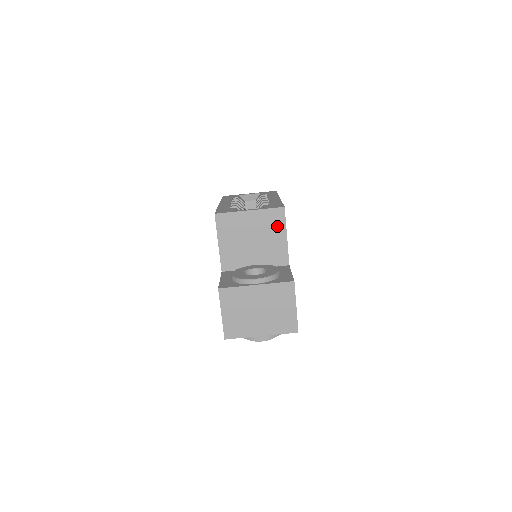
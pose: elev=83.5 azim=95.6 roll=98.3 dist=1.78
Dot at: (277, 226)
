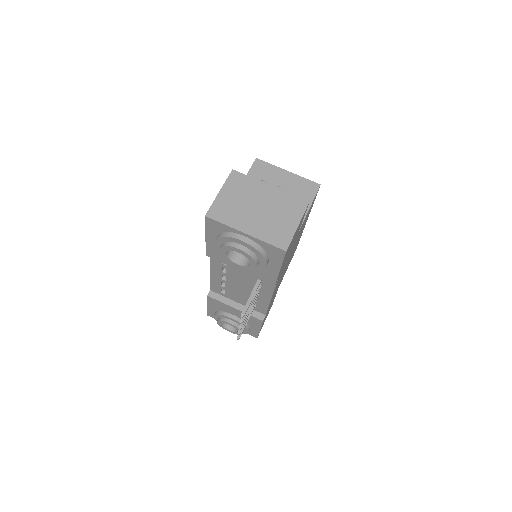
Dot at: (305, 195)
